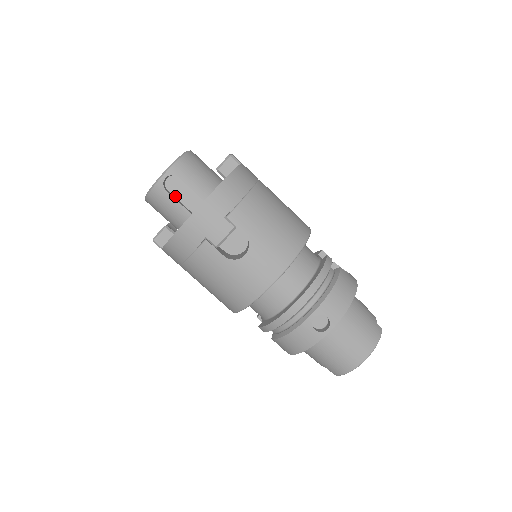
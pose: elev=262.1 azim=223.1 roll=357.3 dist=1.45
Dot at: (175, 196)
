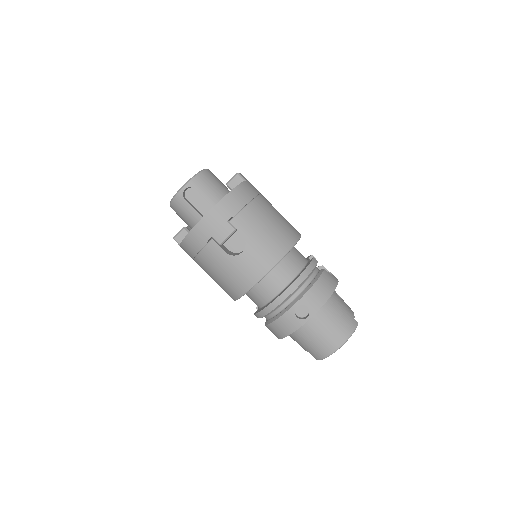
Dot at: (192, 204)
